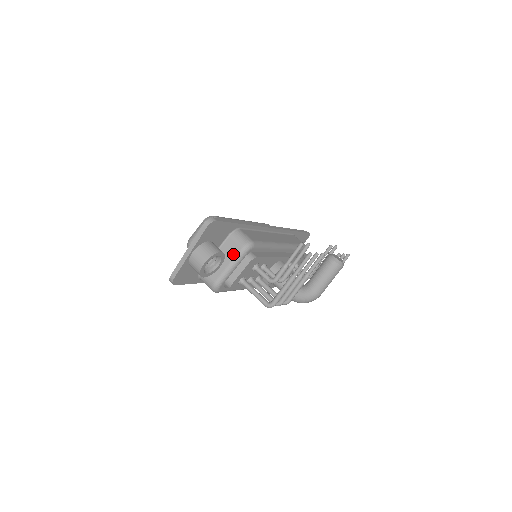
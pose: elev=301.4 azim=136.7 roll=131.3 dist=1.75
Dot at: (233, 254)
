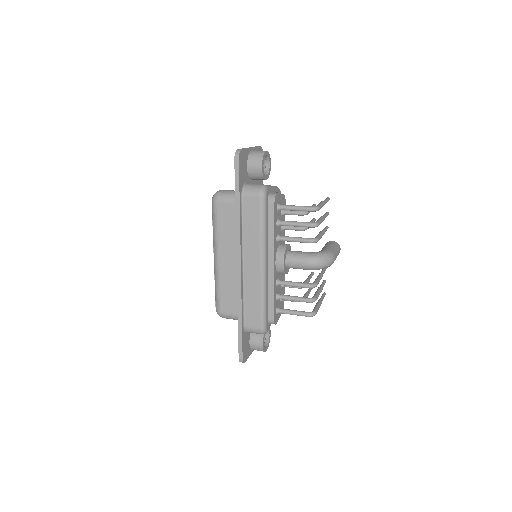
Dot at: occluded
